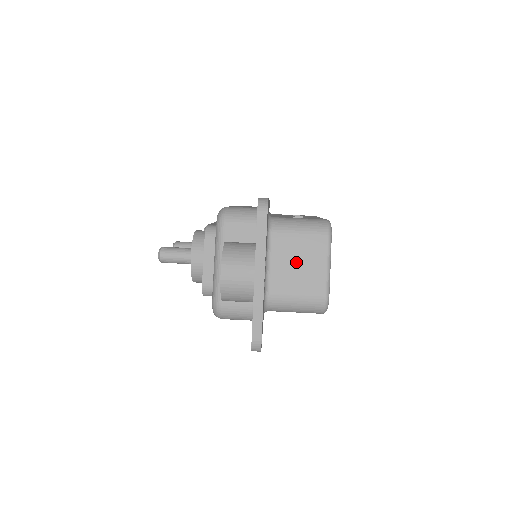
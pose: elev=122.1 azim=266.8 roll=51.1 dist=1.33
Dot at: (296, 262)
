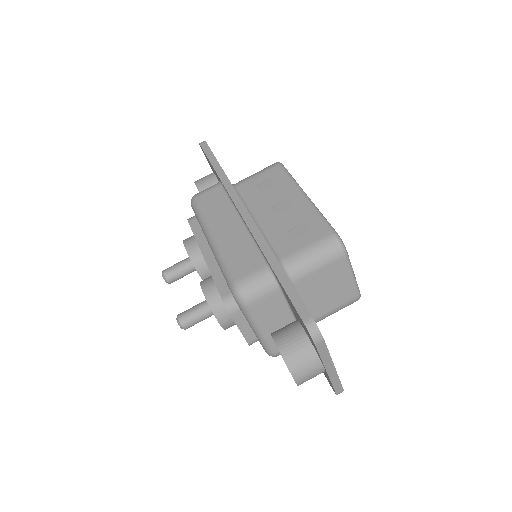
Dot at: (324, 289)
